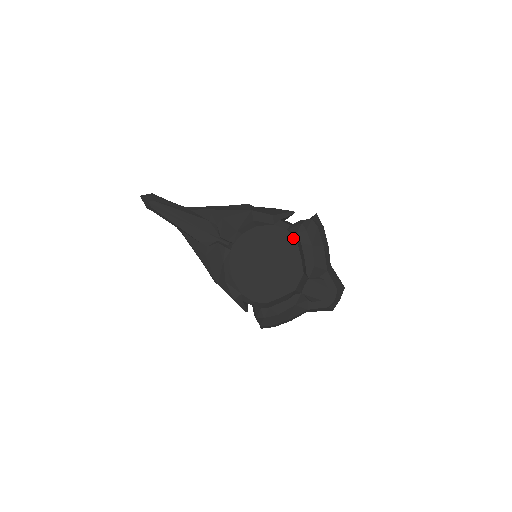
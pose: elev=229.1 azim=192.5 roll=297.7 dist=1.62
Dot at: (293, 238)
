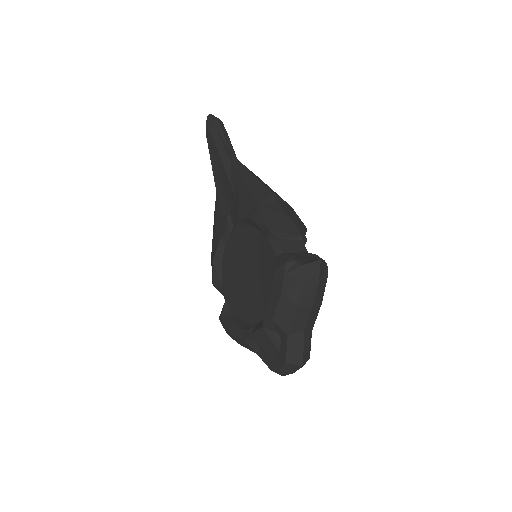
Dot at: occluded
